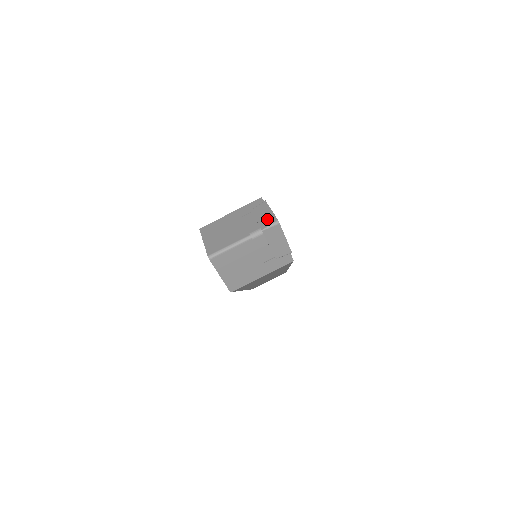
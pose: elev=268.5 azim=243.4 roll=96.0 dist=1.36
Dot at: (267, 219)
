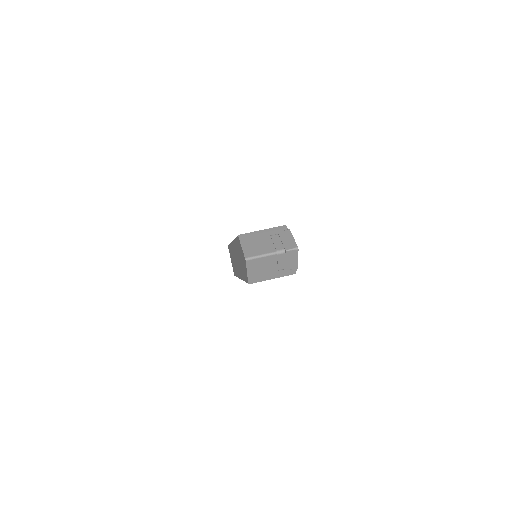
Dot at: (290, 244)
